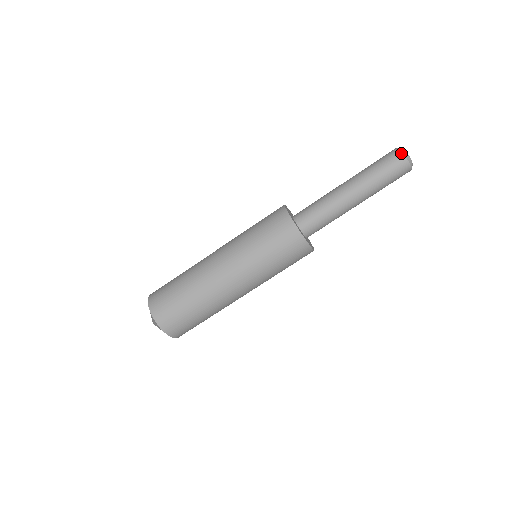
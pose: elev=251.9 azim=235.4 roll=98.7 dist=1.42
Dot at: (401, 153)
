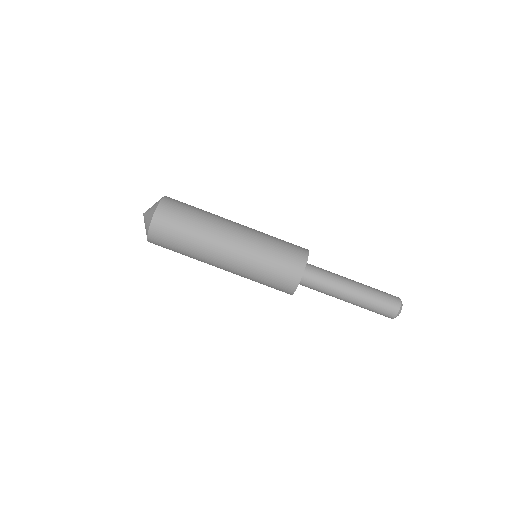
Dot at: (400, 299)
